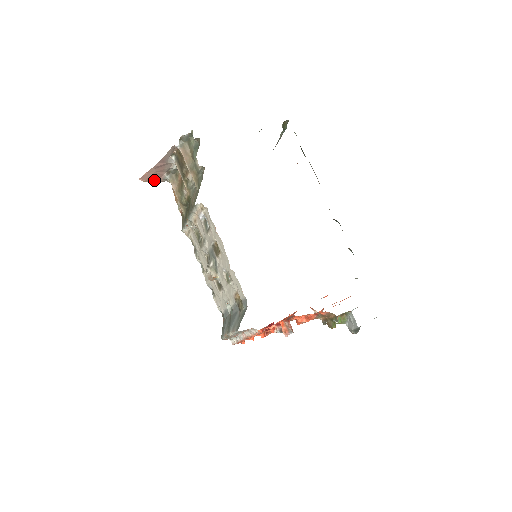
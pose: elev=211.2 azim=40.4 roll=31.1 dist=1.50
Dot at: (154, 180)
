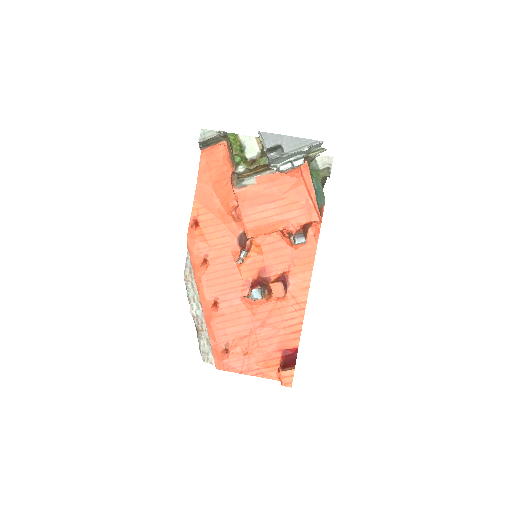
Dot at: occluded
